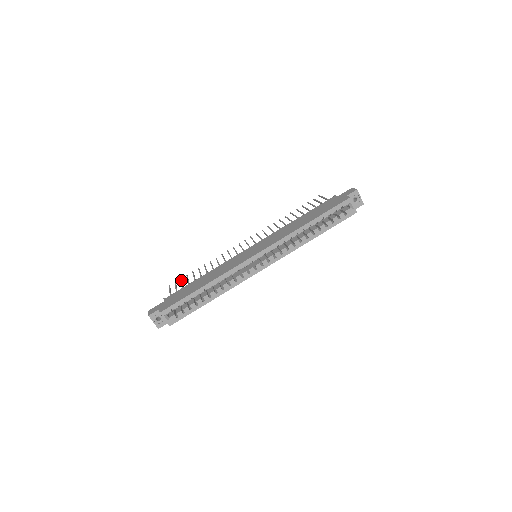
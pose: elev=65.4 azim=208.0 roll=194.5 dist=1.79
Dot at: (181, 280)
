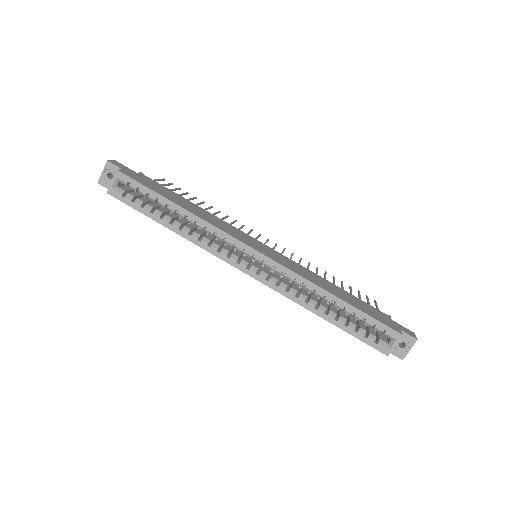
Dot at: (178, 188)
